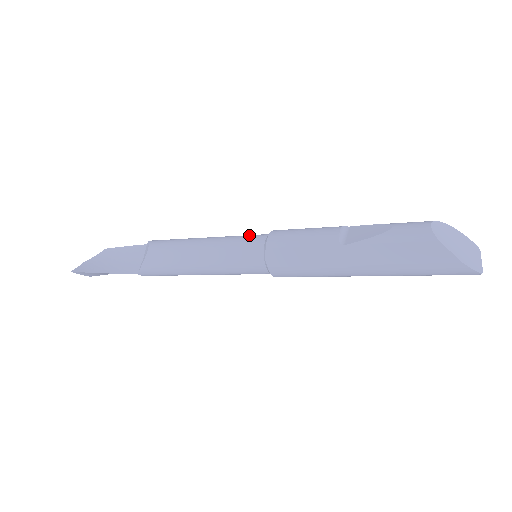
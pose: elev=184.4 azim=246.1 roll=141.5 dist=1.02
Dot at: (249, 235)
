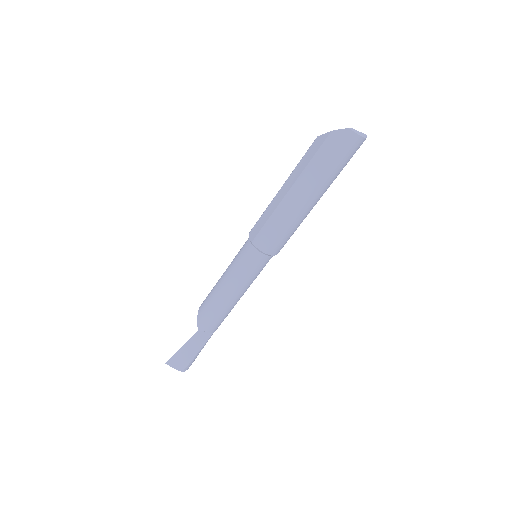
Dot at: occluded
